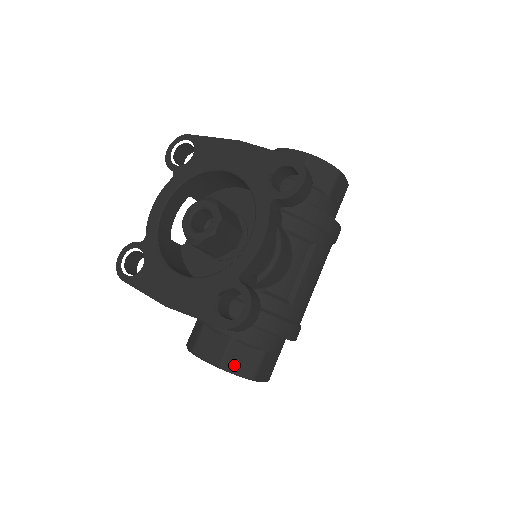
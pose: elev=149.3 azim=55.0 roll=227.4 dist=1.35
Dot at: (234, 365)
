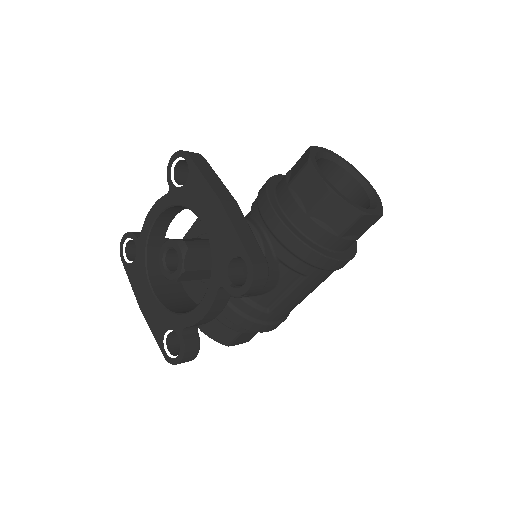
Dot at: (212, 333)
